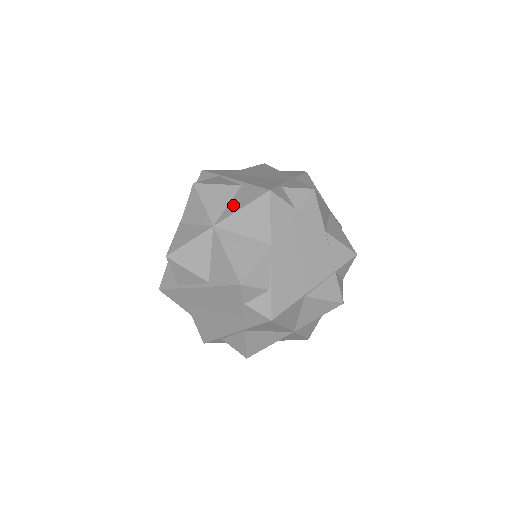
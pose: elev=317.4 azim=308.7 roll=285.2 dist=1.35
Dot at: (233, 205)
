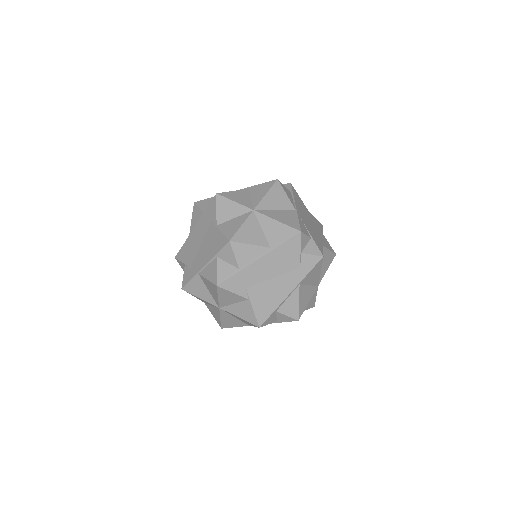
Dot at: (256, 196)
